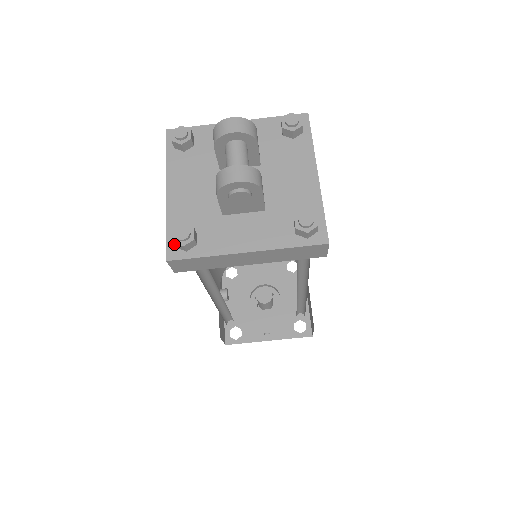
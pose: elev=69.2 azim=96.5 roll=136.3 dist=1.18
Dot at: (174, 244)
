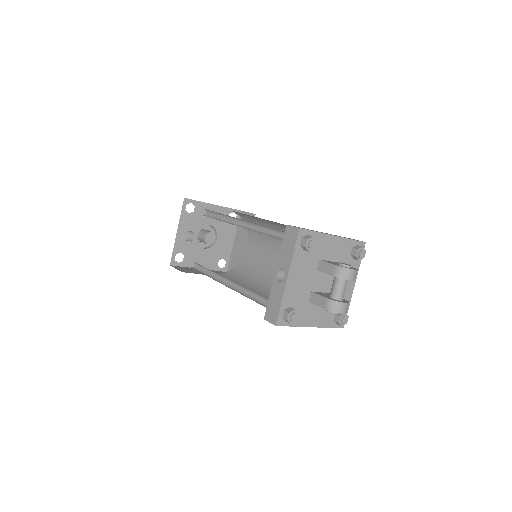
Dot at: (285, 319)
